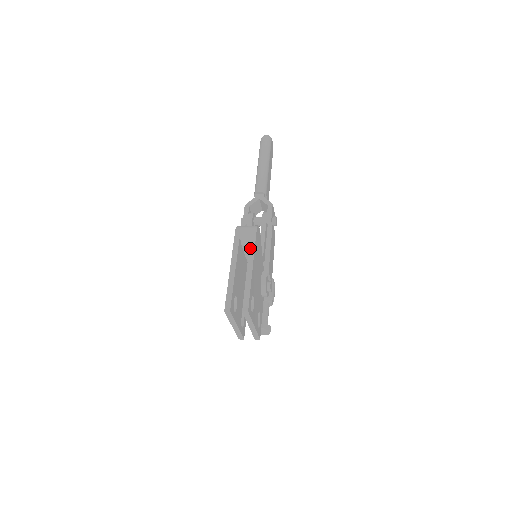
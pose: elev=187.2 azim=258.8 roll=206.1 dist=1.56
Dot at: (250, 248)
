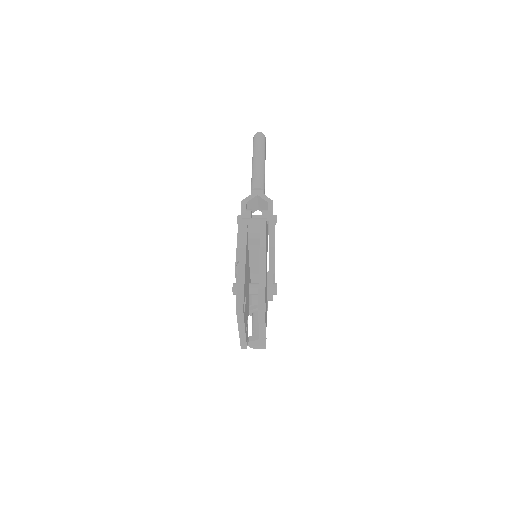
Dot at: (261, 241)
